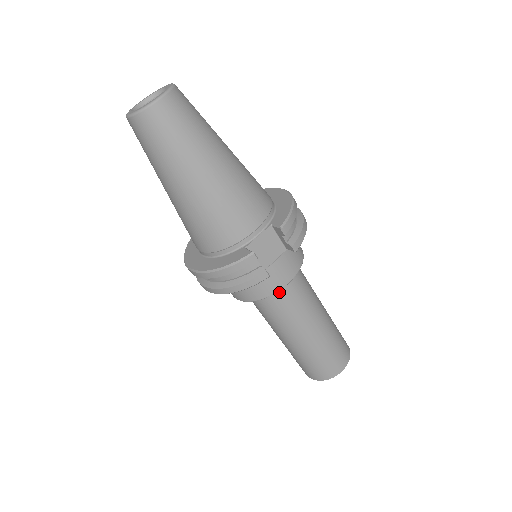
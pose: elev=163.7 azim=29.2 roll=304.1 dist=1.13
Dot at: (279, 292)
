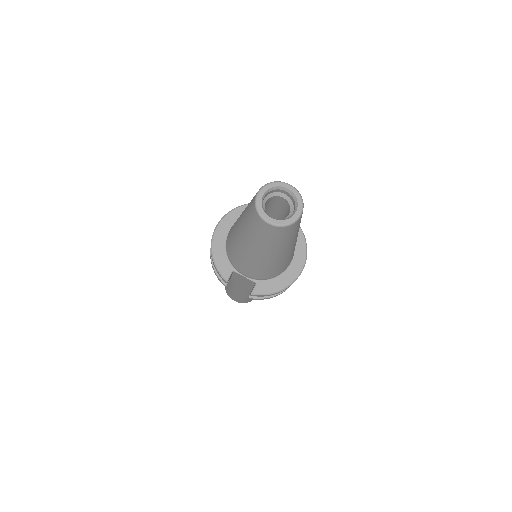
Dot at: occluded
